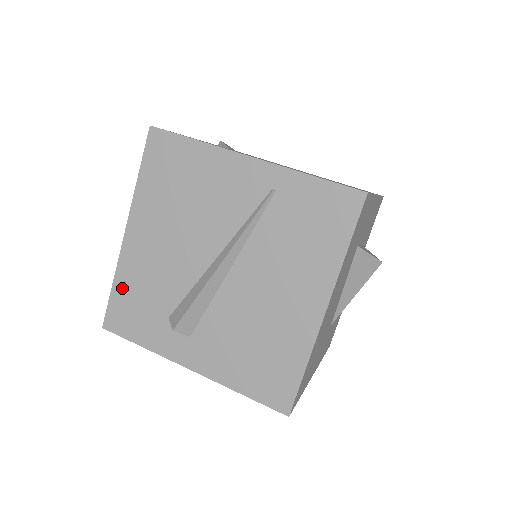
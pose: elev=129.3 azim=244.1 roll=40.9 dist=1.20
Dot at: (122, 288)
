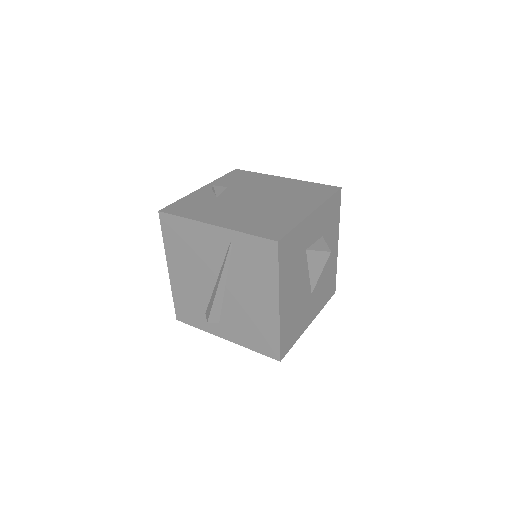
Dot at: (178, 299)
